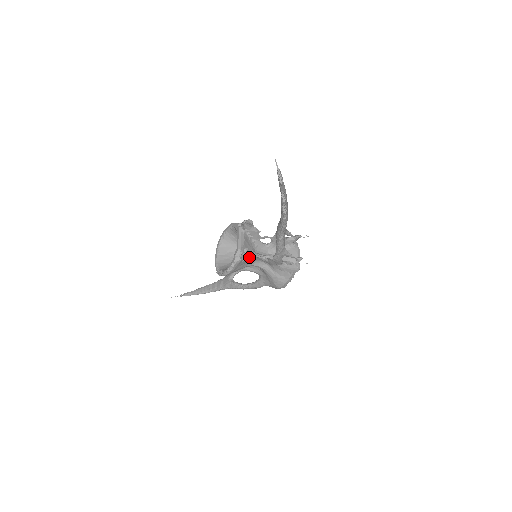
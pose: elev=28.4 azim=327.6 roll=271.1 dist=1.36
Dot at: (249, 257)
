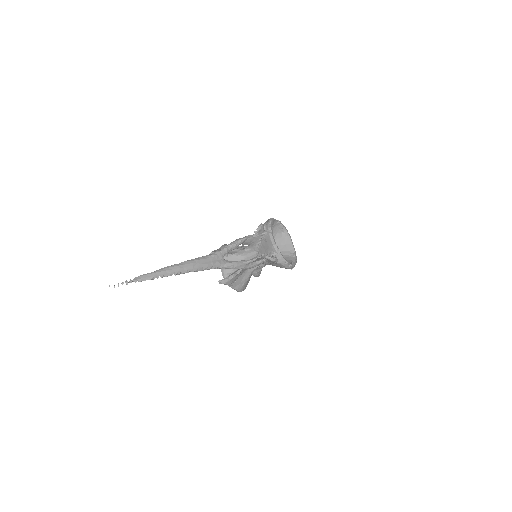
Dot at: (232, 279)
